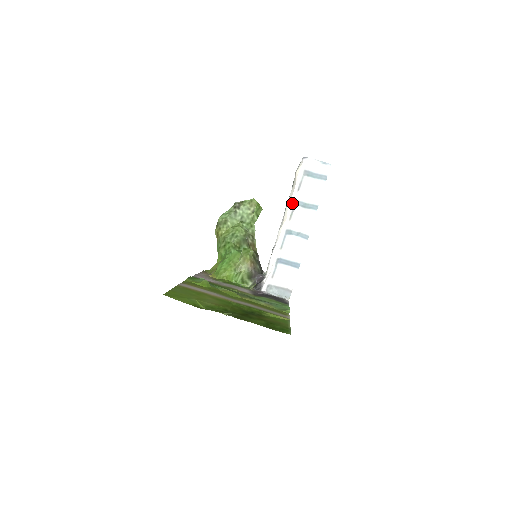
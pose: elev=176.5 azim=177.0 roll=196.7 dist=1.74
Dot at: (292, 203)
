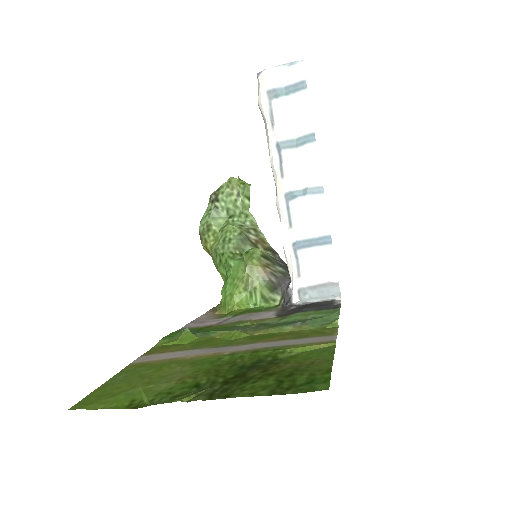
Dot at: (274, 151)
